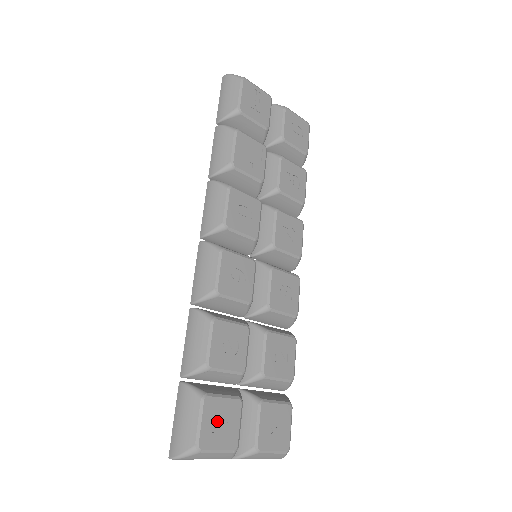
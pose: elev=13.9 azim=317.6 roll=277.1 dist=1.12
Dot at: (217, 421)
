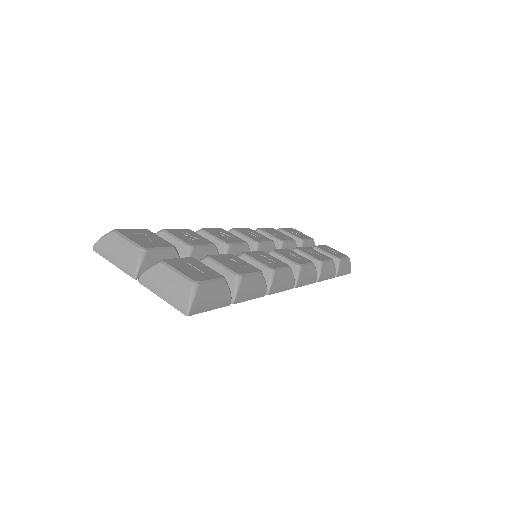
Dot at: (143, 236)
